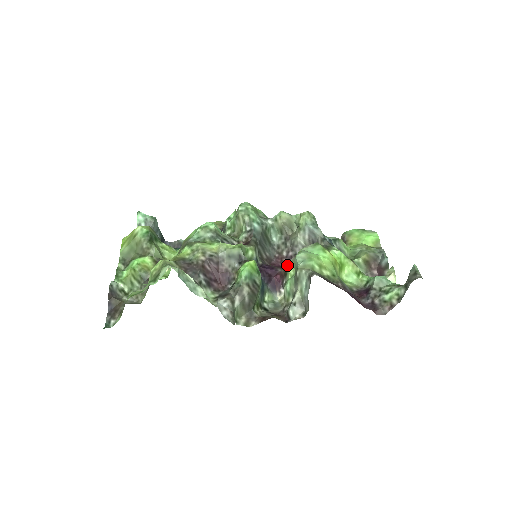
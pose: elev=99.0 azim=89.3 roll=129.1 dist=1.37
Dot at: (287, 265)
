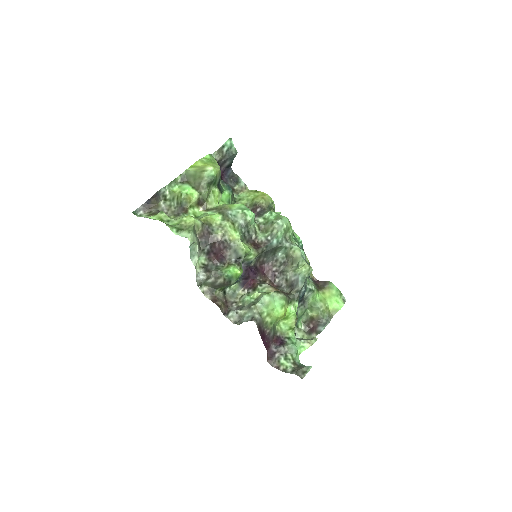
Dot at: (261, 286)
